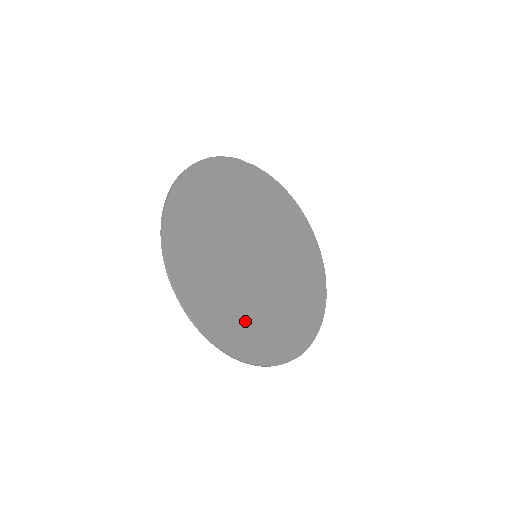
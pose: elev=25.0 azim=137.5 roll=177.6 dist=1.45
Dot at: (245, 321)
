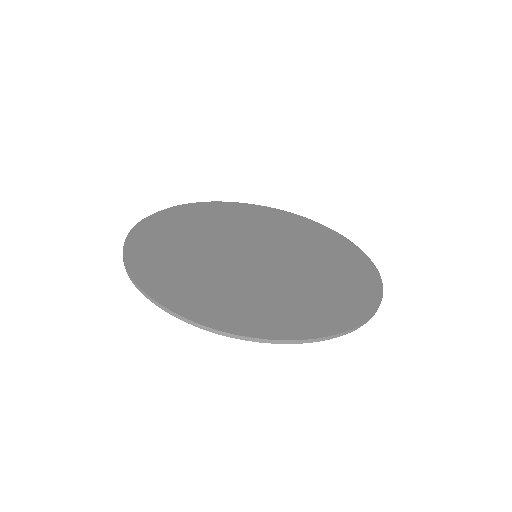
Dot at: (323, 297)
